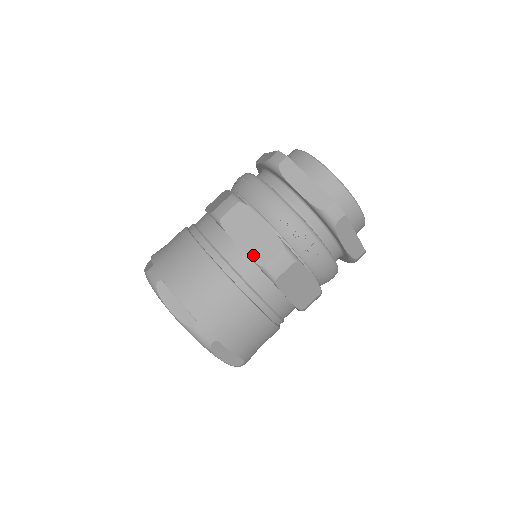
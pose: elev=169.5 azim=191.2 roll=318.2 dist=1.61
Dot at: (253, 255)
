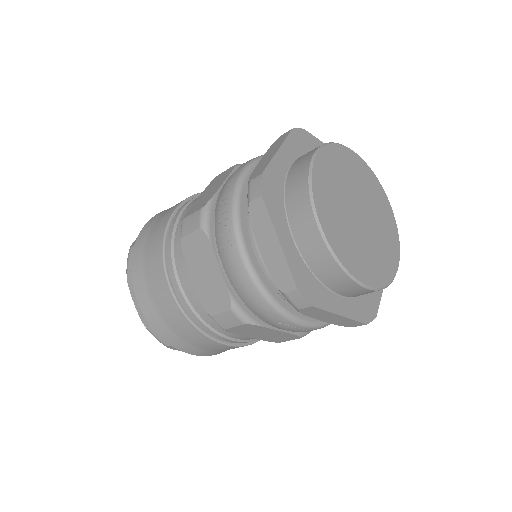
Dot at: (191, 208)
